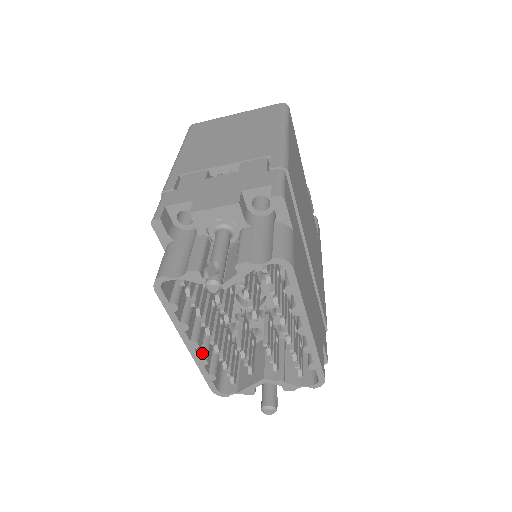
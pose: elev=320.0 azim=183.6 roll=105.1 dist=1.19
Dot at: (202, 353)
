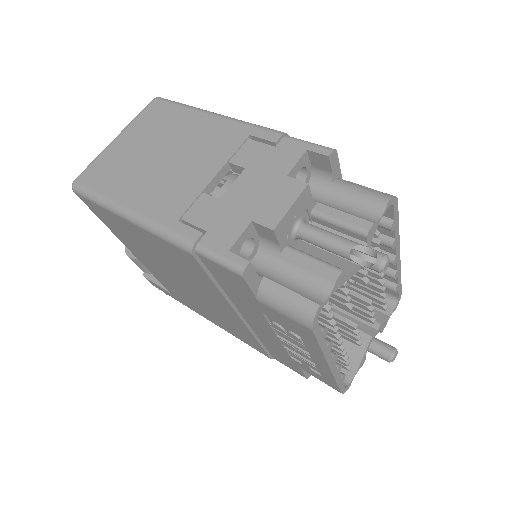
Dot at: occluded
